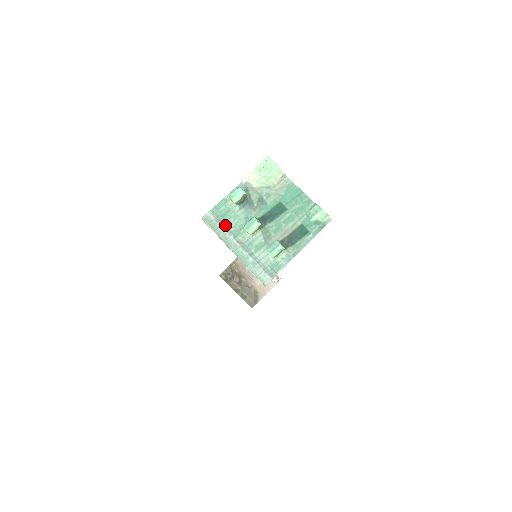
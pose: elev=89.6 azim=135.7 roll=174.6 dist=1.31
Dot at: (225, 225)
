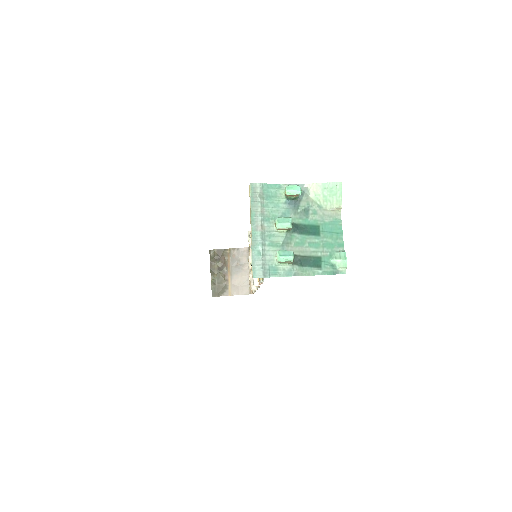
Dot at: (263, 205)
